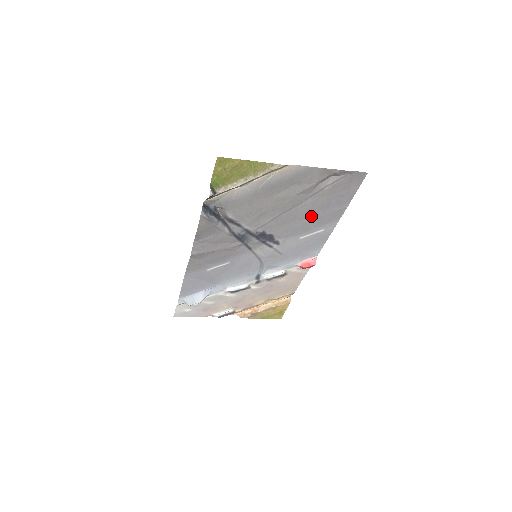
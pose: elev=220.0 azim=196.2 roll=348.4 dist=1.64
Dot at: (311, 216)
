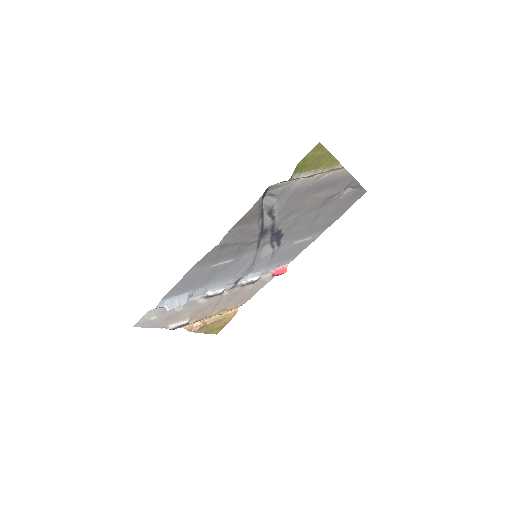
Dot at: (315, 222)
